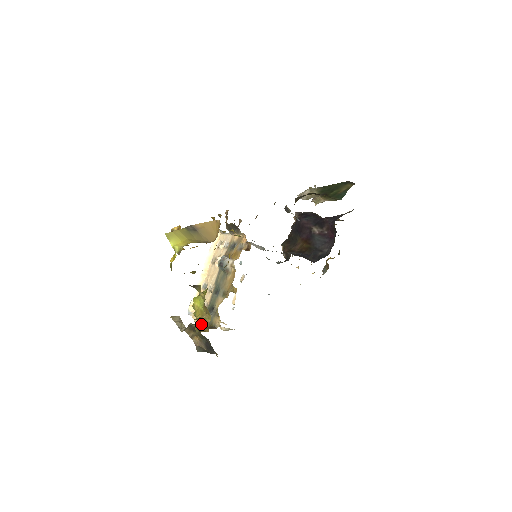
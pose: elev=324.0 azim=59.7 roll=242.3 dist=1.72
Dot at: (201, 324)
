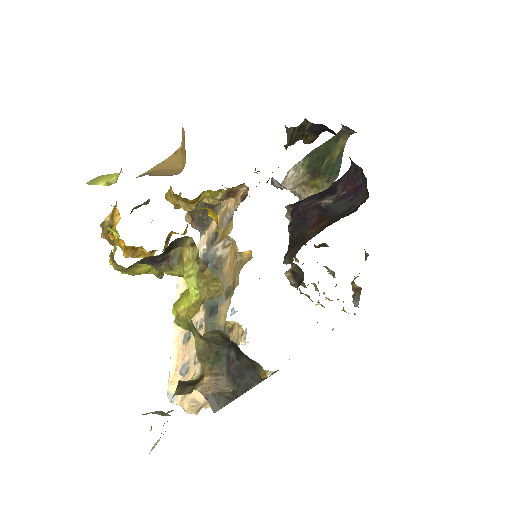
Dot at: (202, 377)
